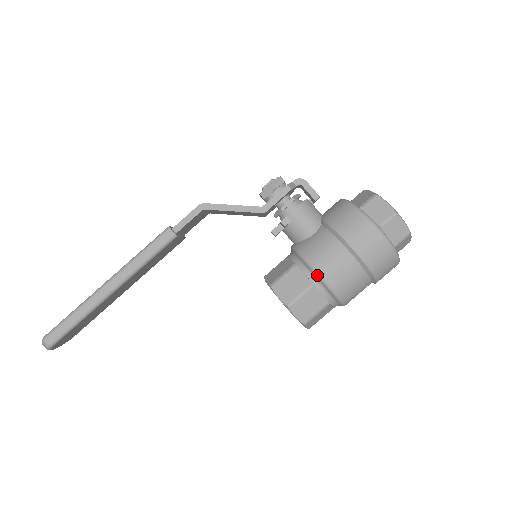
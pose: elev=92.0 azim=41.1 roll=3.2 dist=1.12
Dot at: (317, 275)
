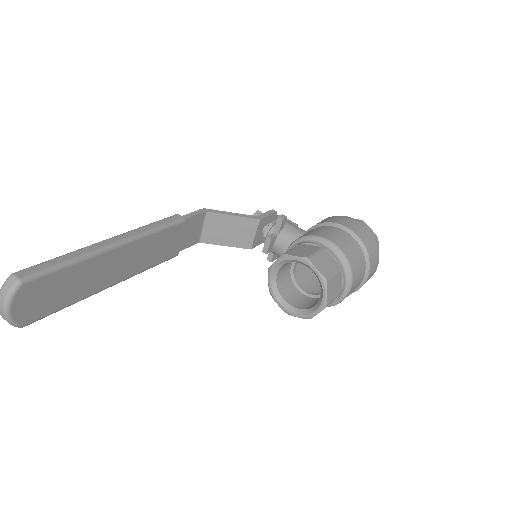
Dot at: (324, 239)
